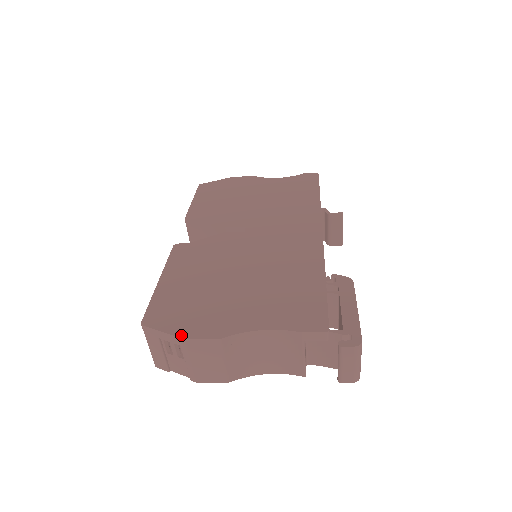
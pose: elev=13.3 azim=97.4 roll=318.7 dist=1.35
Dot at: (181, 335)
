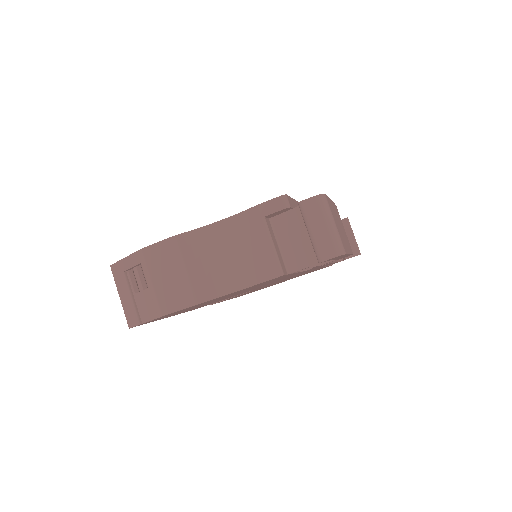
Dot at: (140, 250)
